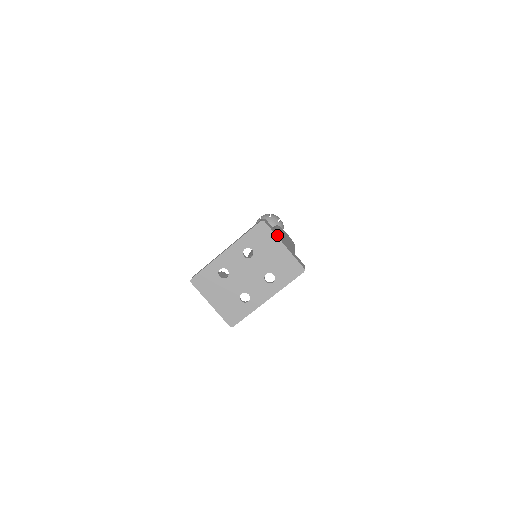
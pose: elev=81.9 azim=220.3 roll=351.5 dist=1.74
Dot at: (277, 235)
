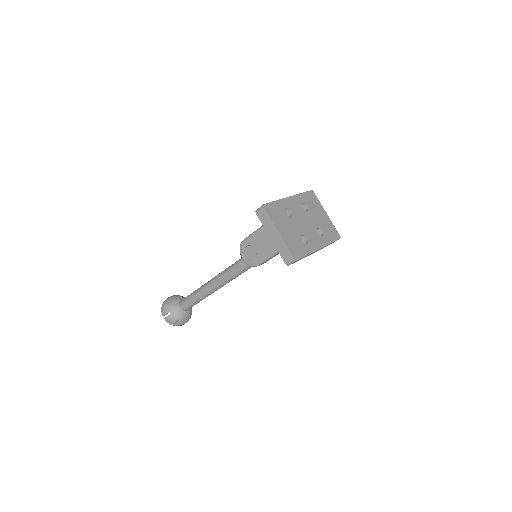
Dot at: occluded
